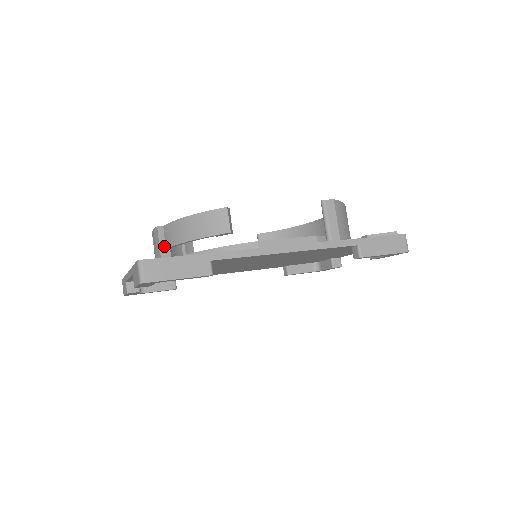
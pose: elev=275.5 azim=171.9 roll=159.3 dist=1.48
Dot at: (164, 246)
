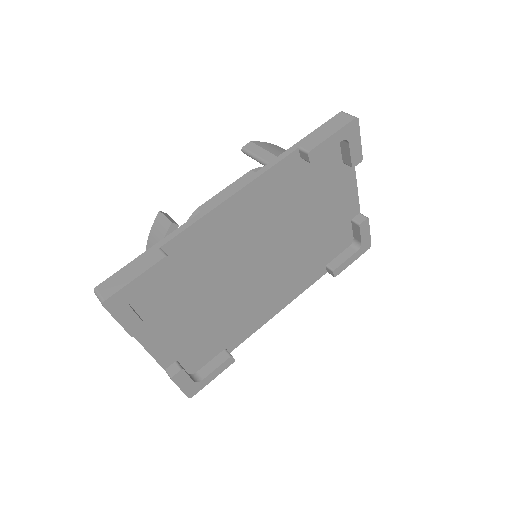
Dot at: occluded
